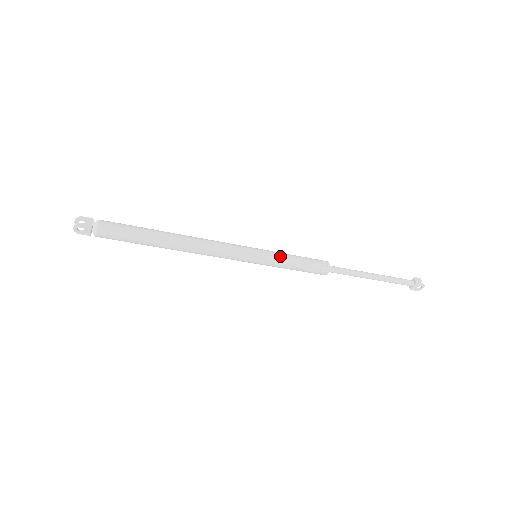
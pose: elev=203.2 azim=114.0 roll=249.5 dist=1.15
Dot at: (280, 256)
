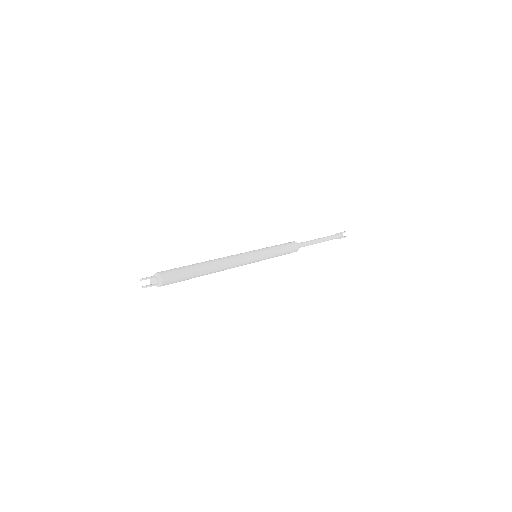
Dot at: (272, 254)
